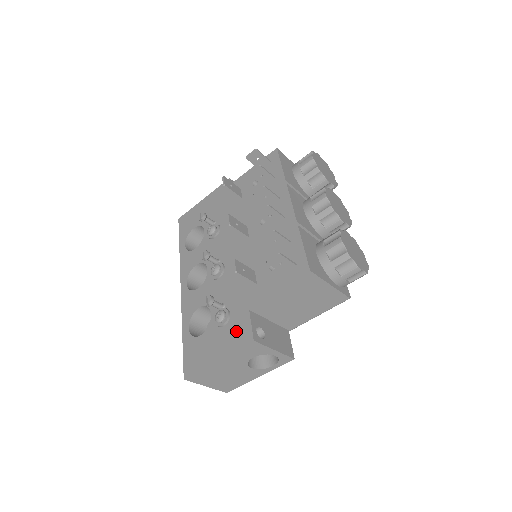
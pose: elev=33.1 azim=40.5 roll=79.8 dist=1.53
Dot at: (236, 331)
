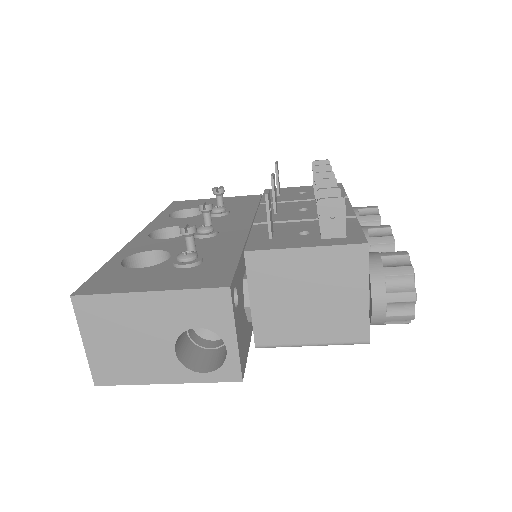
Dot at: (204, 274)
